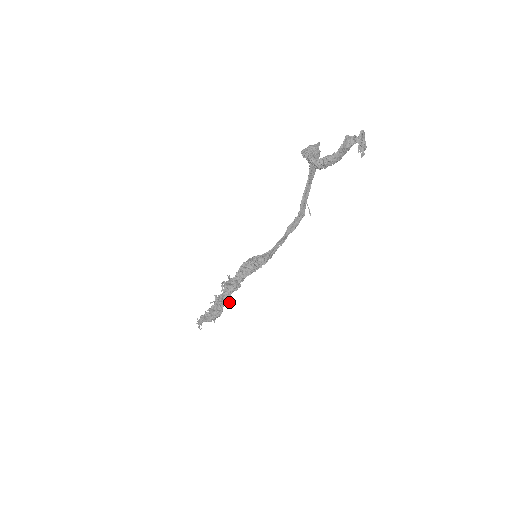
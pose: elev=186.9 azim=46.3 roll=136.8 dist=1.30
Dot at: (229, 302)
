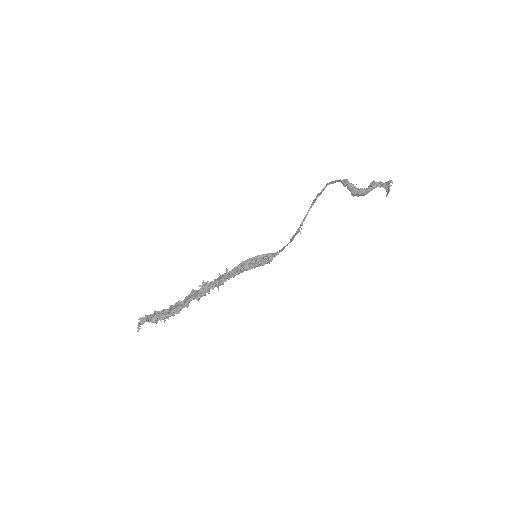
Dot at: occluded
